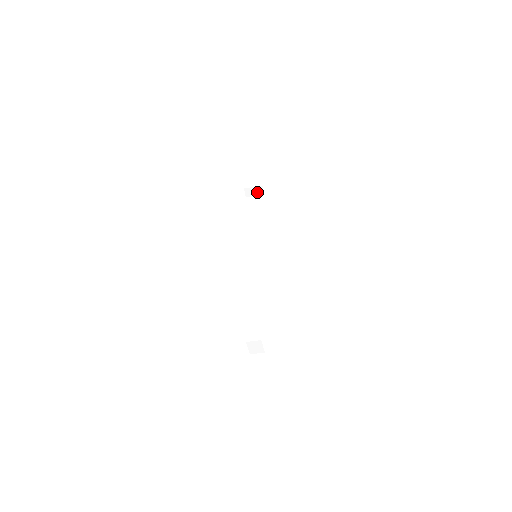
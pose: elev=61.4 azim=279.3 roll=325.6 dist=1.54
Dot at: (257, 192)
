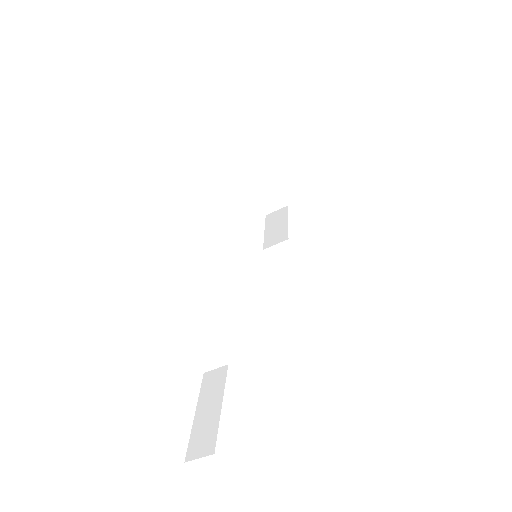
Dot at: (277, 204)
